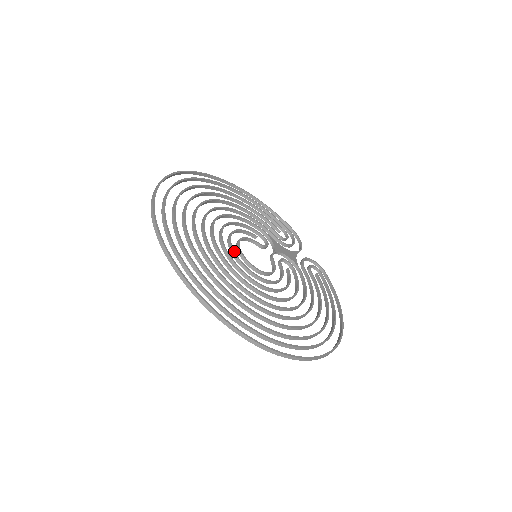
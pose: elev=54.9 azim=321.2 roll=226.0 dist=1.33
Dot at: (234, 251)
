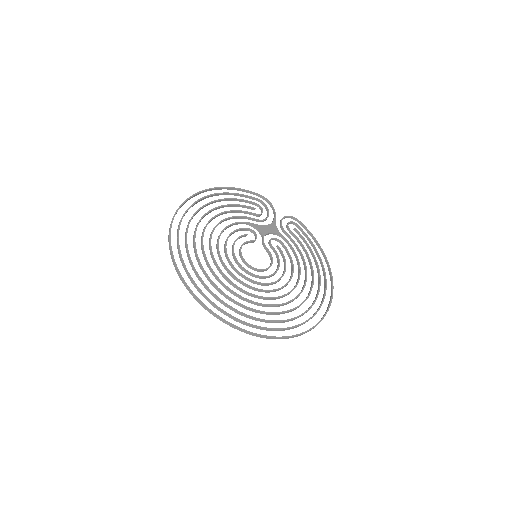
Dot at: (244, 269)
